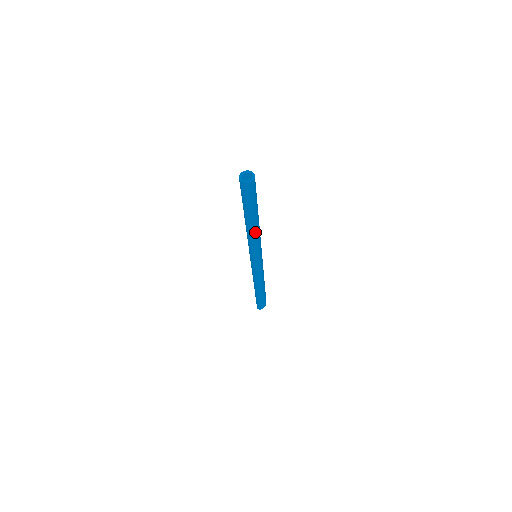
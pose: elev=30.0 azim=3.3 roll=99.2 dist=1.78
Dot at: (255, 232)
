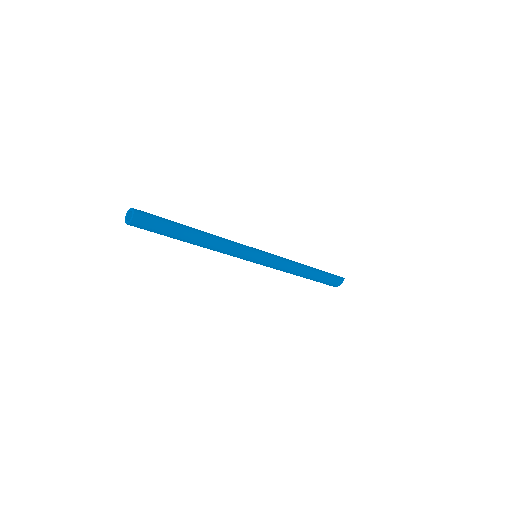
Dot at: (206, 247)
